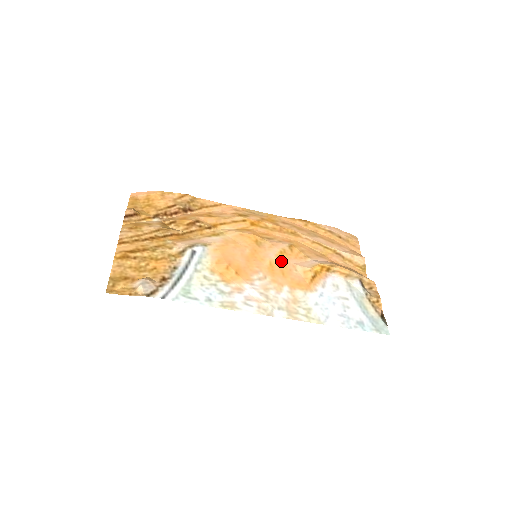
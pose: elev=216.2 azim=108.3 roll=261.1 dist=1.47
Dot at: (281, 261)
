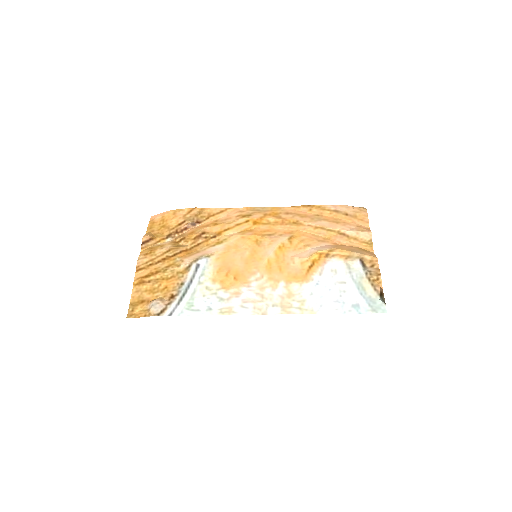
Dot at: (279, 256)
